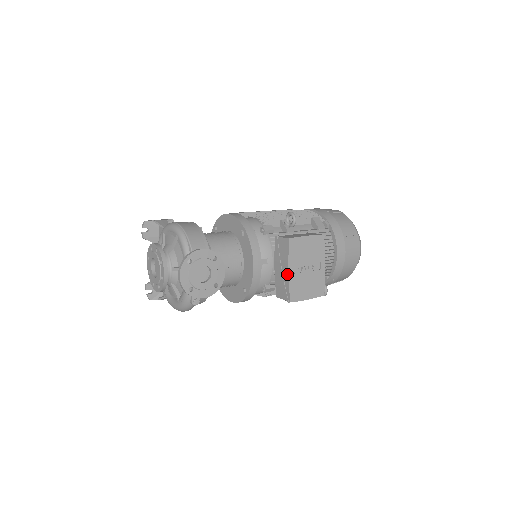
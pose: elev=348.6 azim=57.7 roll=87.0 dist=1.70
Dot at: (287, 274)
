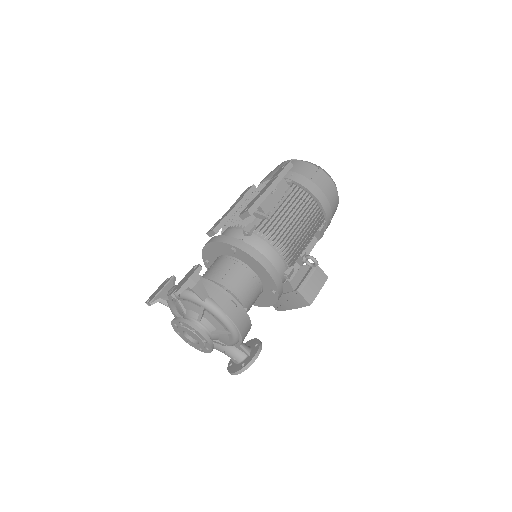
Dot at: (290, 309)
